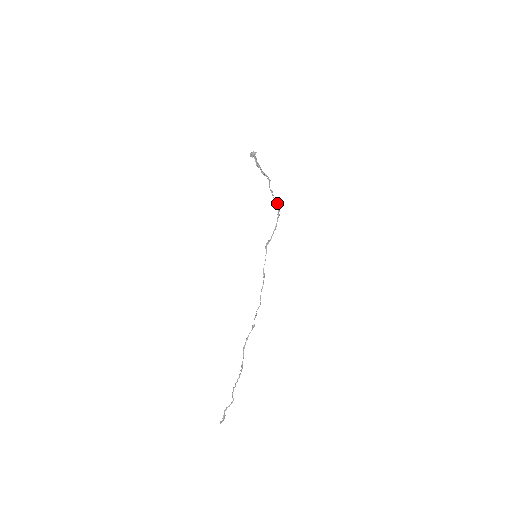
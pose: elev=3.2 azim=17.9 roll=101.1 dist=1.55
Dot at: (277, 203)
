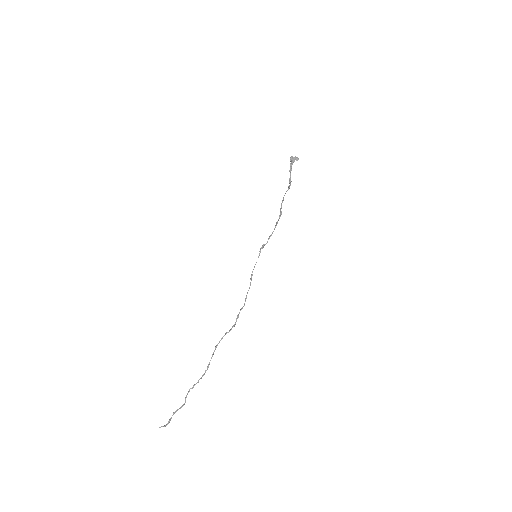
Dot at: (281, 211)
